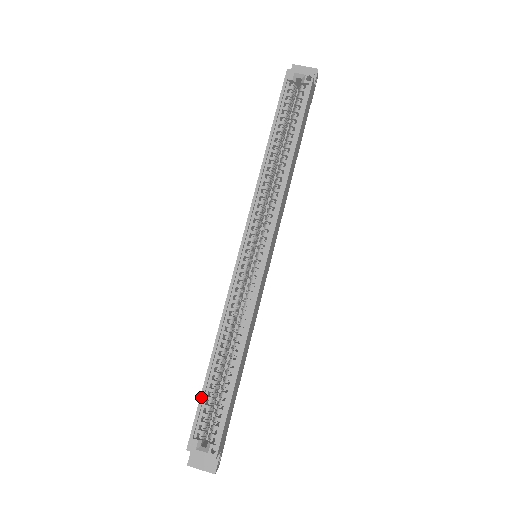
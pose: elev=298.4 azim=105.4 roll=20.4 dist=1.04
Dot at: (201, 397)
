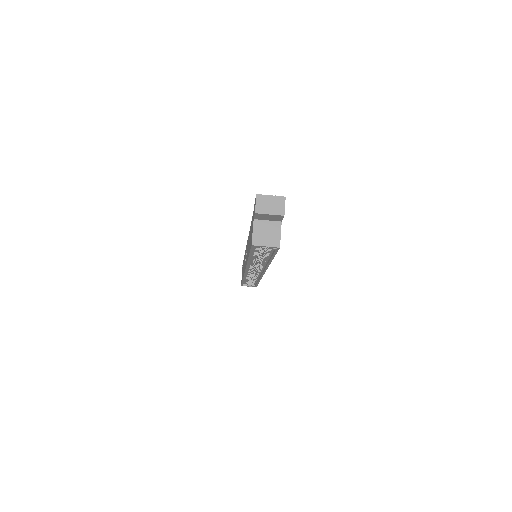
Dot at: (242, 283)
